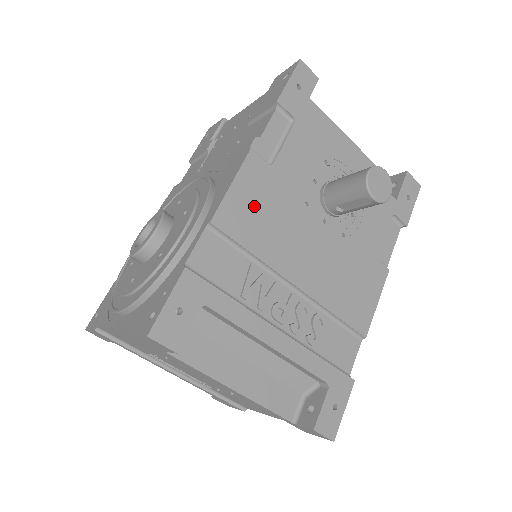
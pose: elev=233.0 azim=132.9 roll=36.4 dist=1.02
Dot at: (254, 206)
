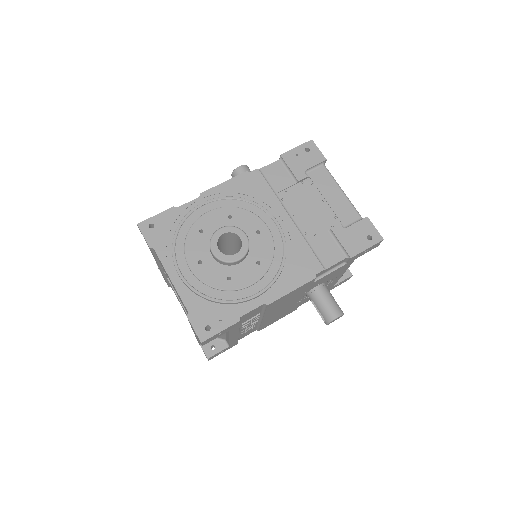
Dot at: (288, 297)
